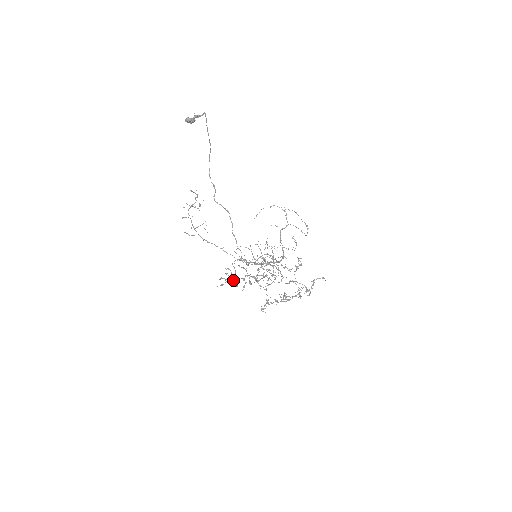
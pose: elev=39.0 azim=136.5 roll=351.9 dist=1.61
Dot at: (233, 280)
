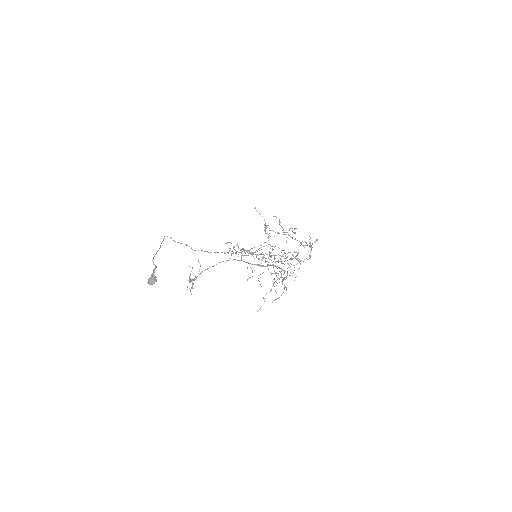
Dot at: occluded
